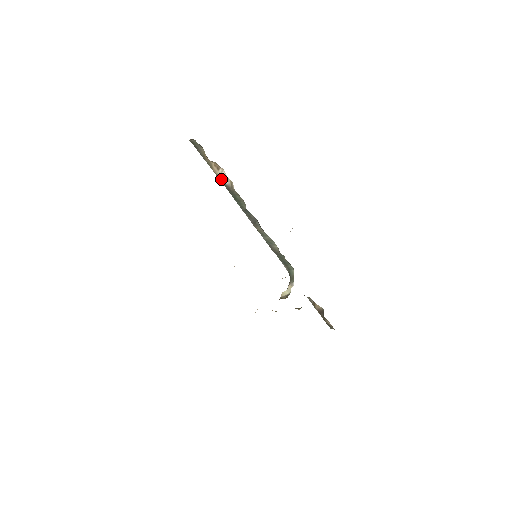
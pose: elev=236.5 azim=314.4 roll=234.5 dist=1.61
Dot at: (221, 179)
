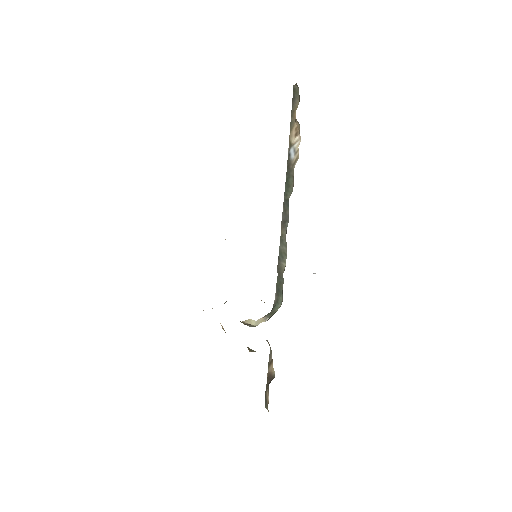
Dot at: (290, 149)
